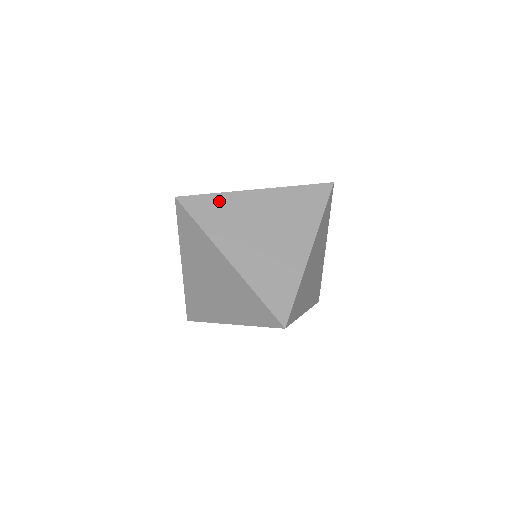
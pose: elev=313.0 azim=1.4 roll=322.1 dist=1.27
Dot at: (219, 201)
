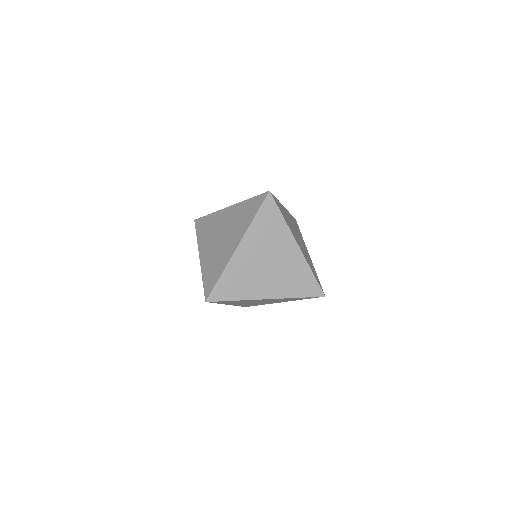
Dot at: (228, 277)
